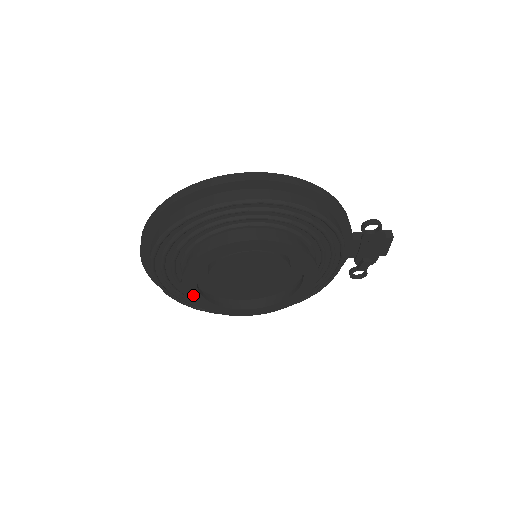
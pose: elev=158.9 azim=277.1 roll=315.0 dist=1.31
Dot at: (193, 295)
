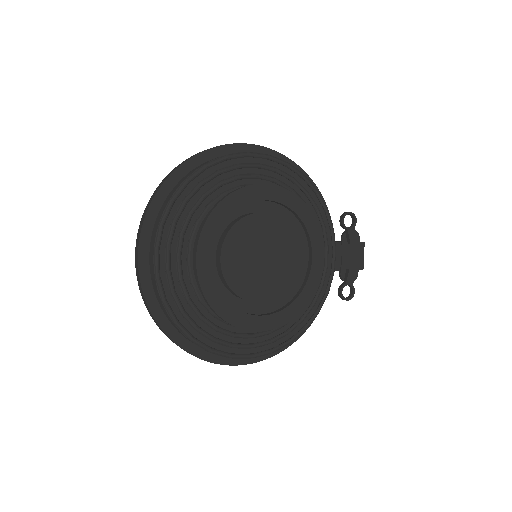
Dot at: (205, 277)
